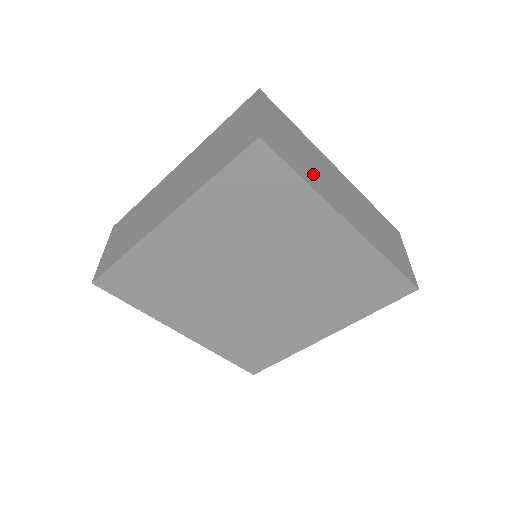
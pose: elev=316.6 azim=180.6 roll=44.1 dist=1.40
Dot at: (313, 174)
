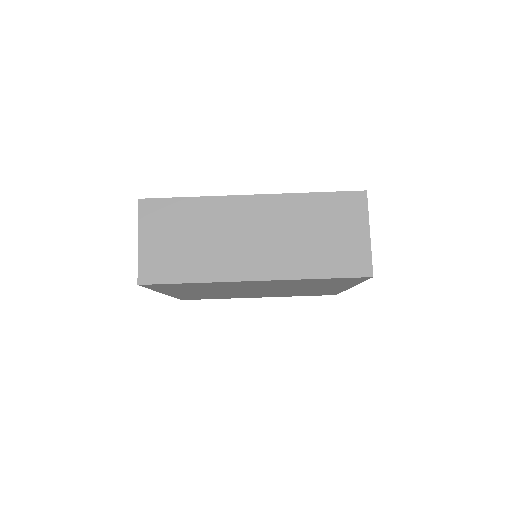
Dot at: occluded
